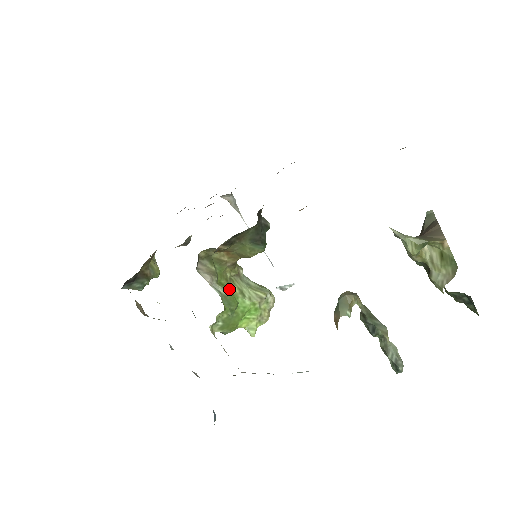
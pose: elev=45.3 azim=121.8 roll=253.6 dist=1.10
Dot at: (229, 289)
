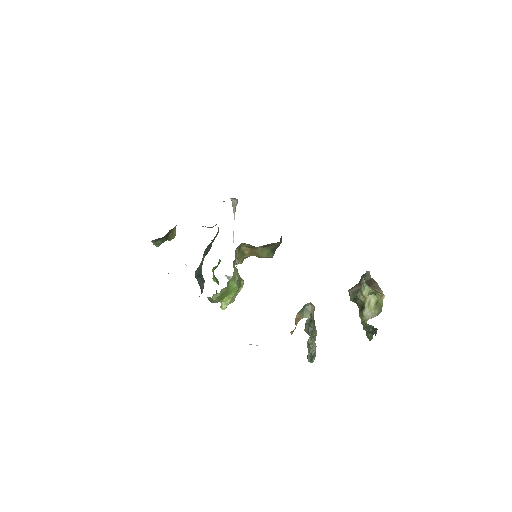
Dot at: occluded
